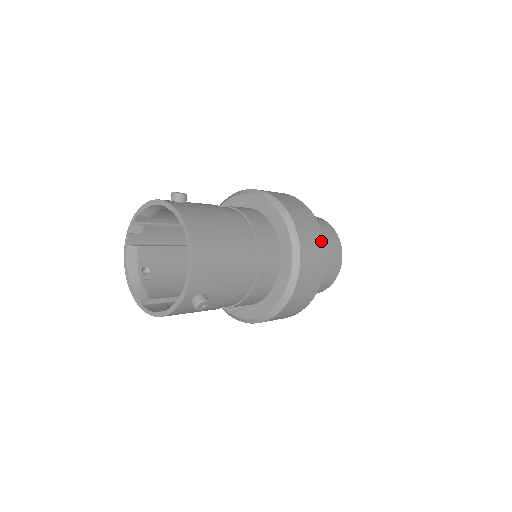
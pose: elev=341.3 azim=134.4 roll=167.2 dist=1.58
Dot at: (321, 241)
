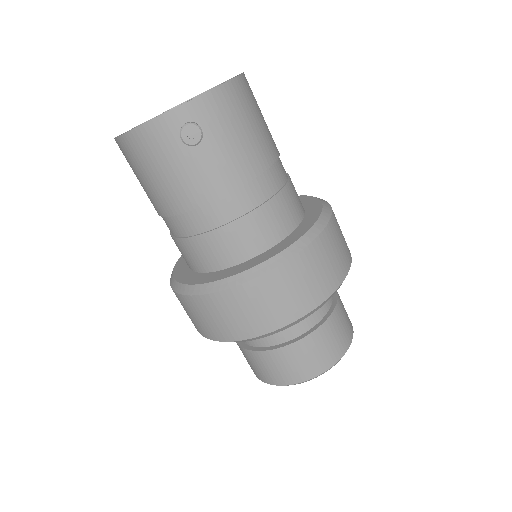
Dot at: (346, 265)
